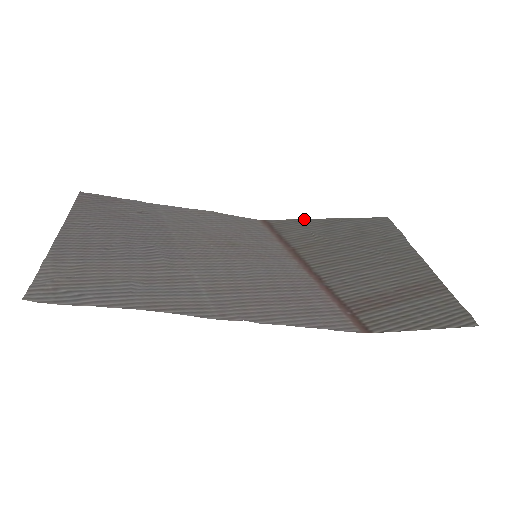
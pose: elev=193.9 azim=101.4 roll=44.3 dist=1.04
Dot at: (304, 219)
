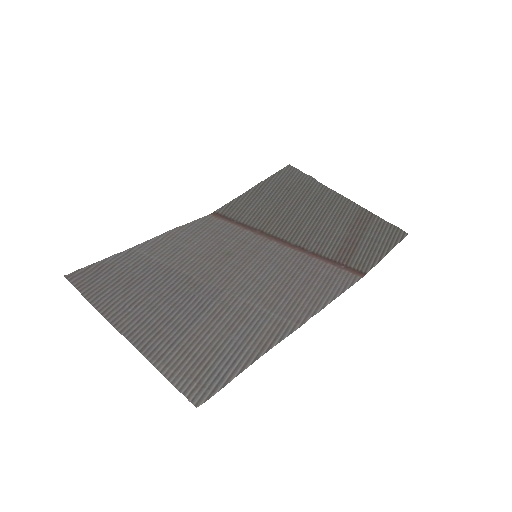
Dot at: (239, 196)
